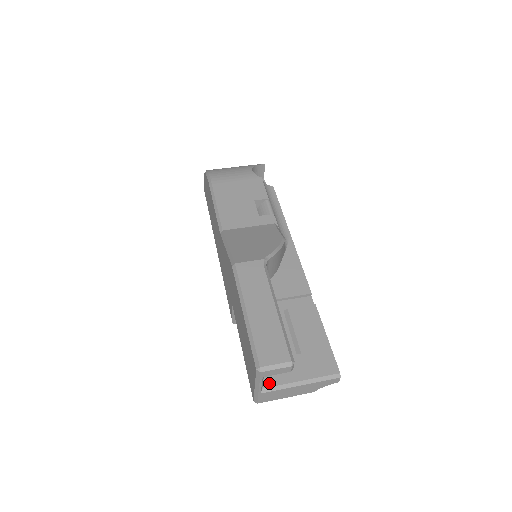
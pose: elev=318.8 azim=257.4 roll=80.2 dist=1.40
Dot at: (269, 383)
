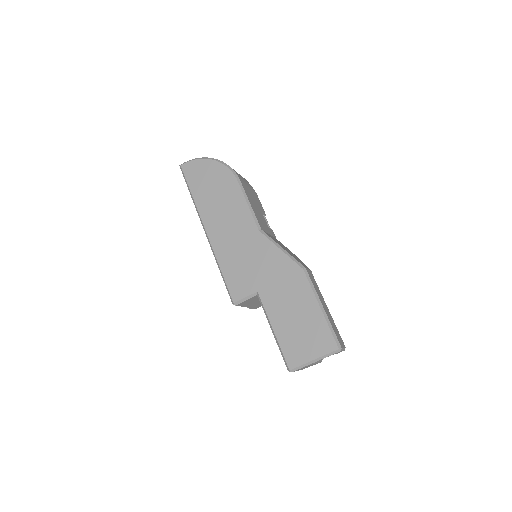
Dot at: occluded
